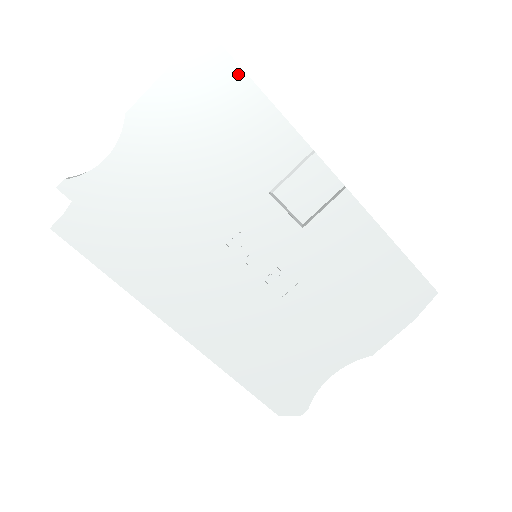
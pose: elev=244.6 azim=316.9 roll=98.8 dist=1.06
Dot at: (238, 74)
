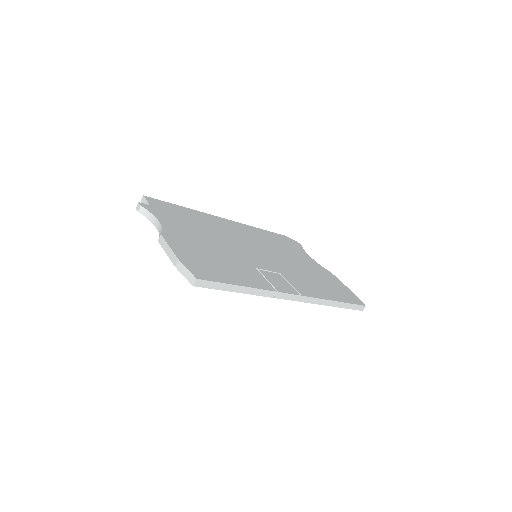
Dot at: (216, 287)
